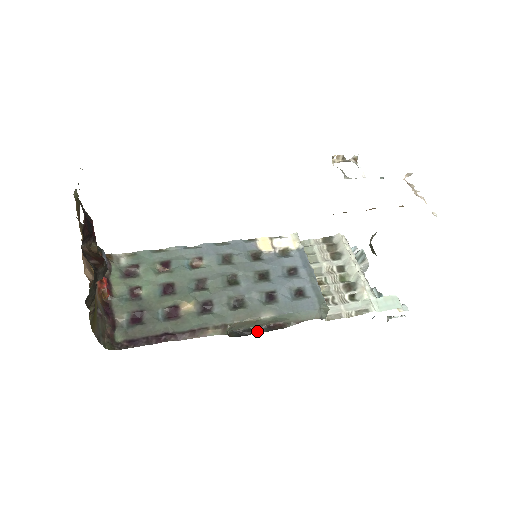
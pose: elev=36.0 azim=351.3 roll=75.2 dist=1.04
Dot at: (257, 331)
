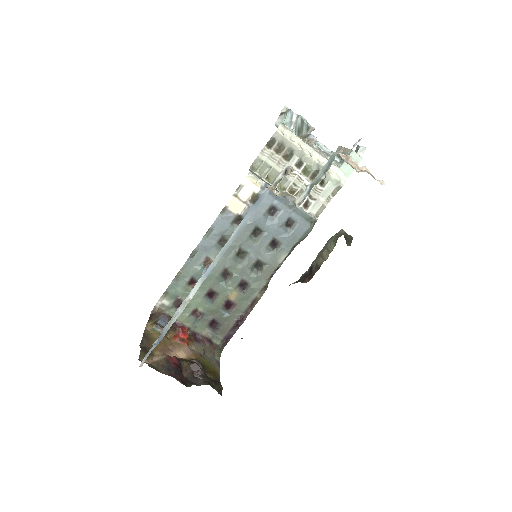
Dot at: (280, 264)
